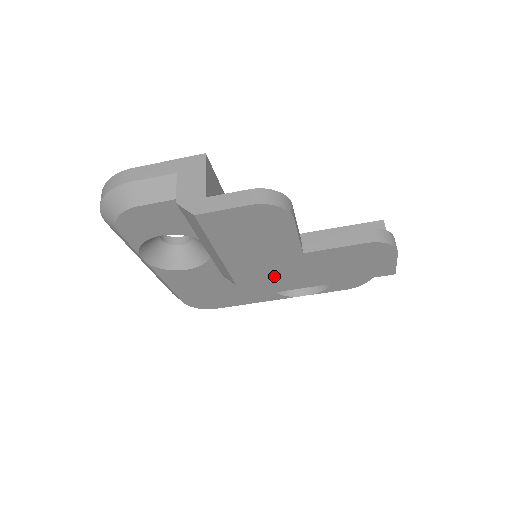
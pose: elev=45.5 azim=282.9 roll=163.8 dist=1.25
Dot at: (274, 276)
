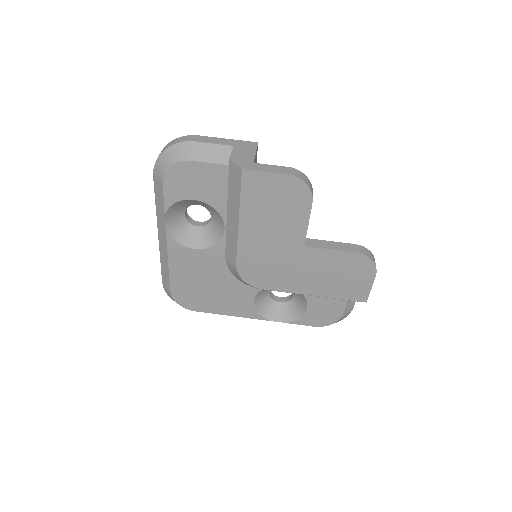
Dot at: (271, 267)
